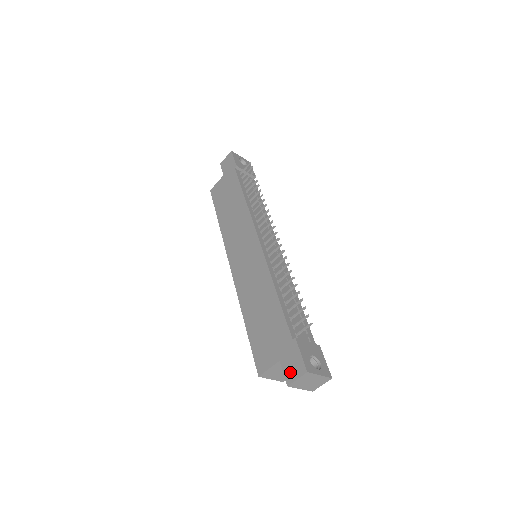
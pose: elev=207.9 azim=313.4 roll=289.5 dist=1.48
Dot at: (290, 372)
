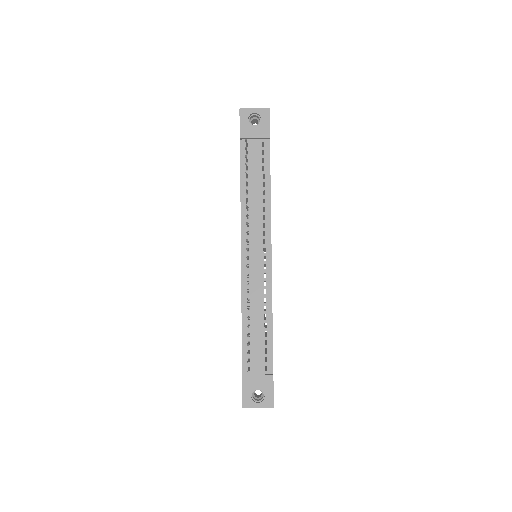
Dot at: occluded
